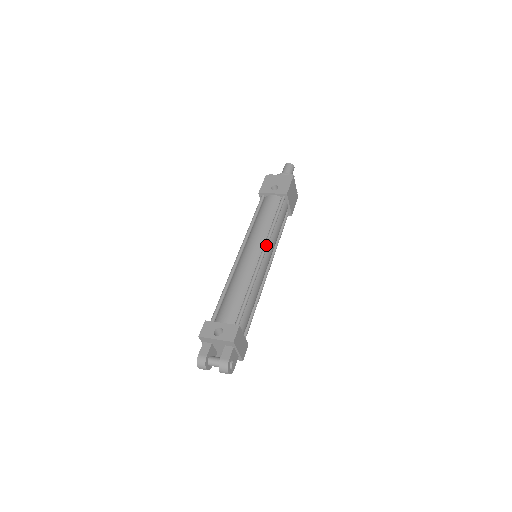
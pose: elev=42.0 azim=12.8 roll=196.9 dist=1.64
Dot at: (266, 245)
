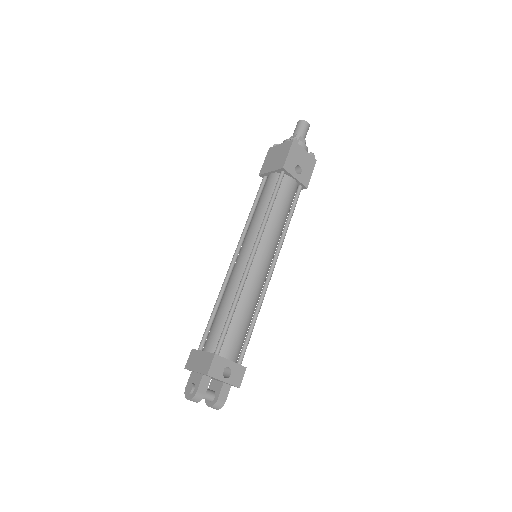
Dot at: occluded
